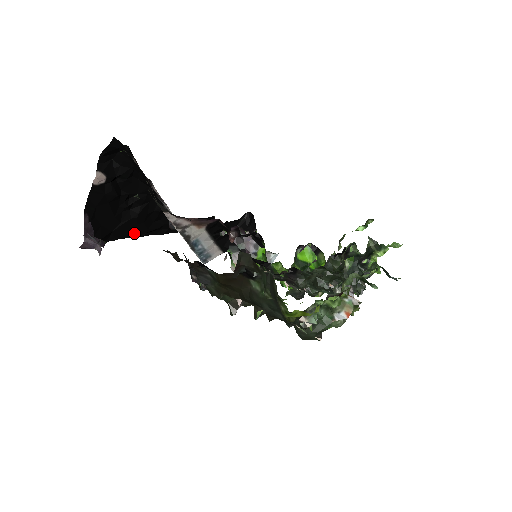
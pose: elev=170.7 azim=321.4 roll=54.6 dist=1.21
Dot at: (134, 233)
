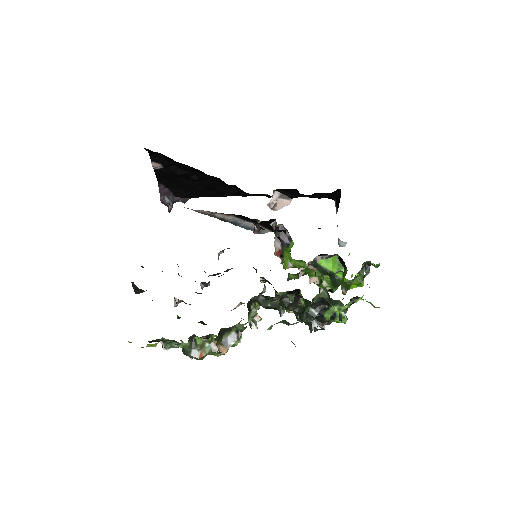
Dot at: (215, 194)
